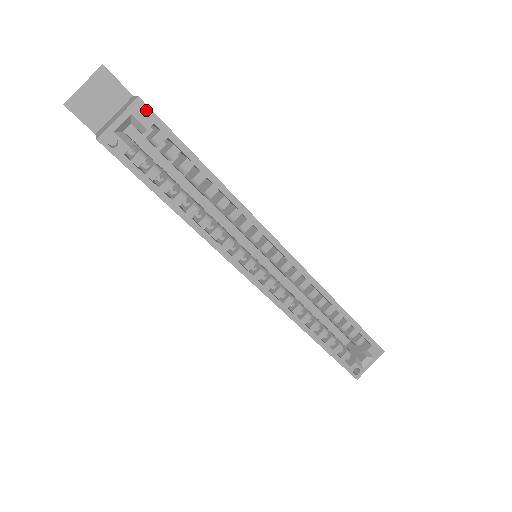
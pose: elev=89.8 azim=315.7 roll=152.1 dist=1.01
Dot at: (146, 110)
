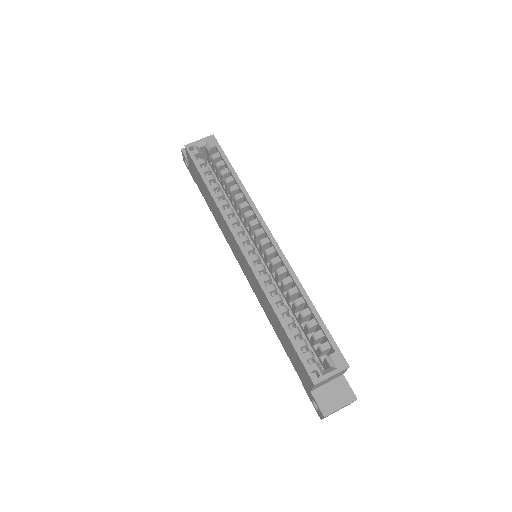
Dot at: (214, 140)
